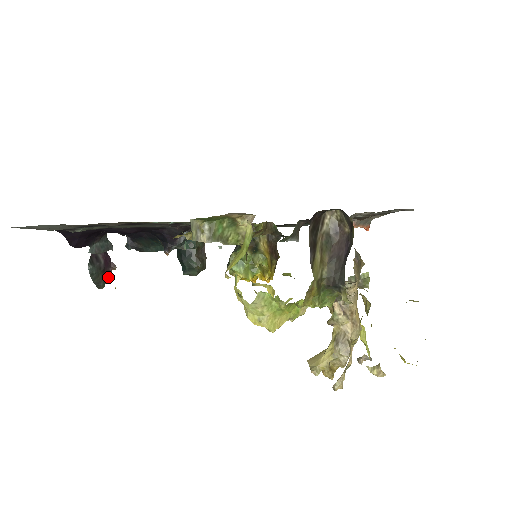
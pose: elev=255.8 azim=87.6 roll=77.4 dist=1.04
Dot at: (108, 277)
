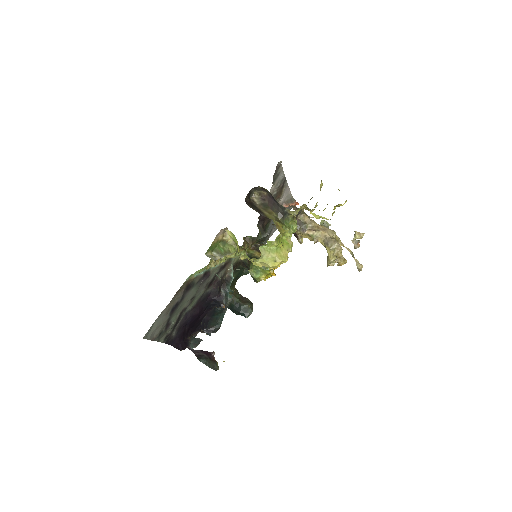
Dot at: (215, 361)
